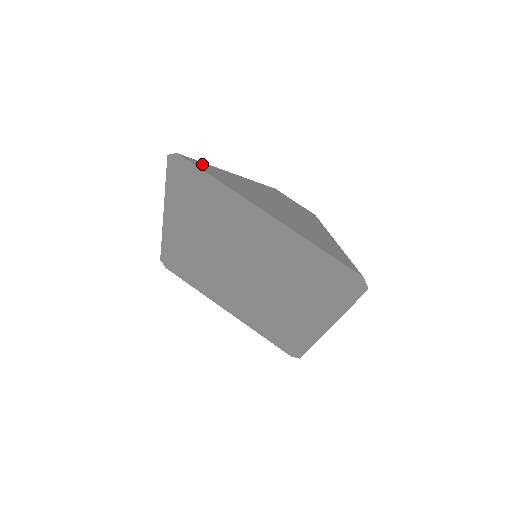
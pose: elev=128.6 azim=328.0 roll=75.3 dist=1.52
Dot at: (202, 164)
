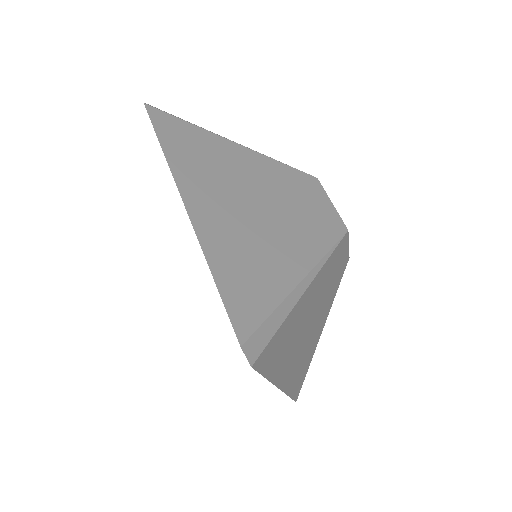
Dot at: (176, 122)
